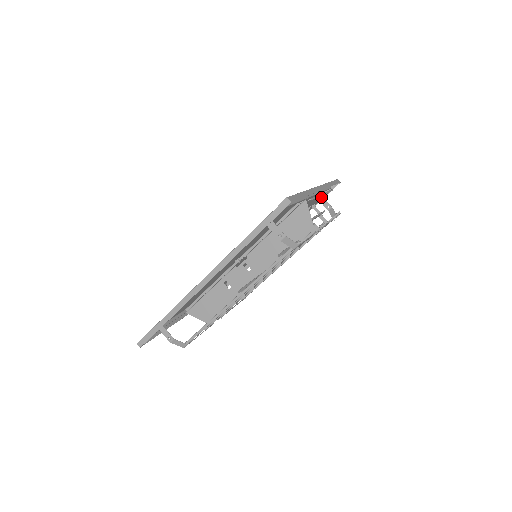
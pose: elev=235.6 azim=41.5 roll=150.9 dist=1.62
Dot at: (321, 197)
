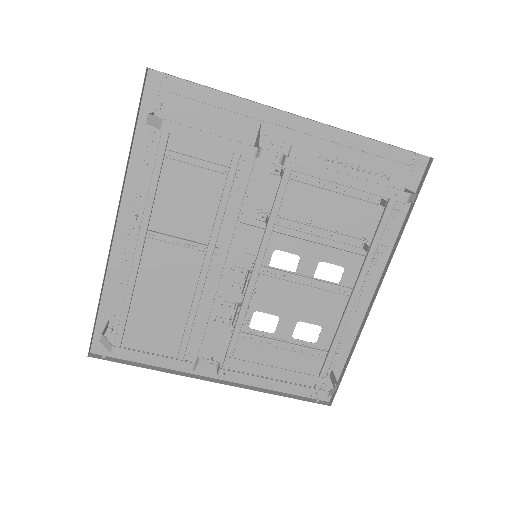
Dot at: occluded
